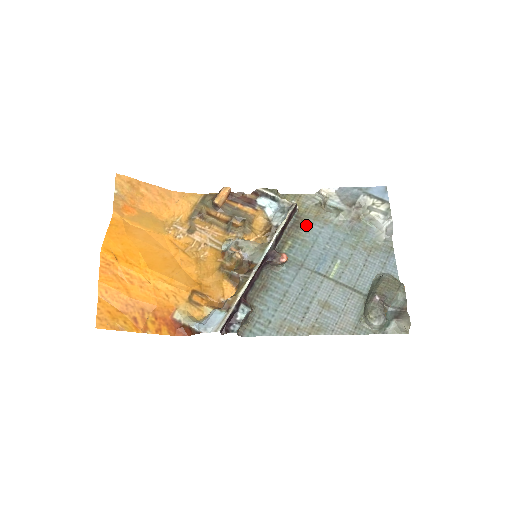
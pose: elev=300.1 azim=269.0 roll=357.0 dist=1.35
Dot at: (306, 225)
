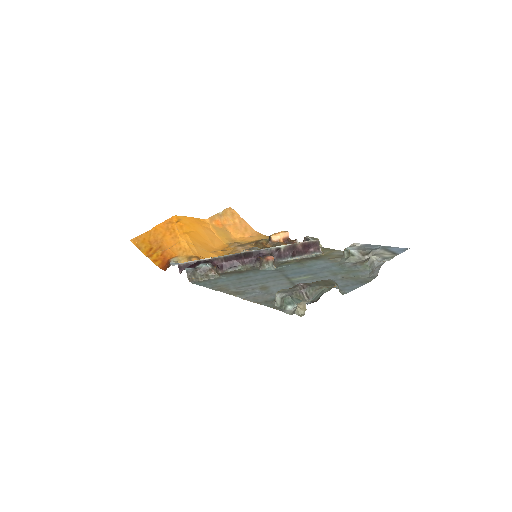
Dot at: (317, 259)
